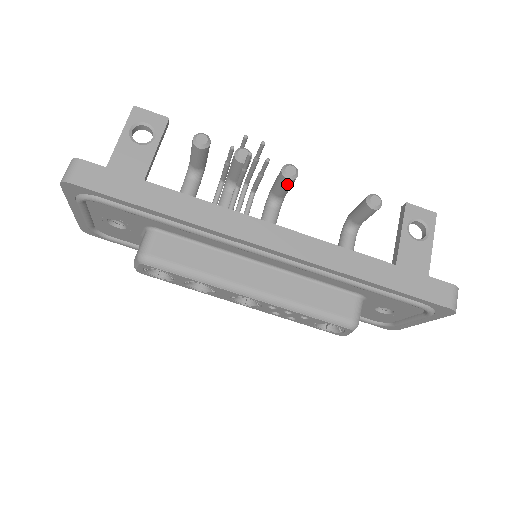
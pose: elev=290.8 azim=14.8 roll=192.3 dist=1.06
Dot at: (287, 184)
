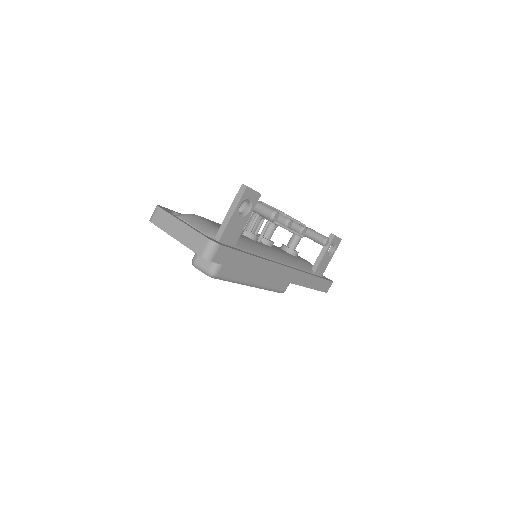
Dot at: occluded
